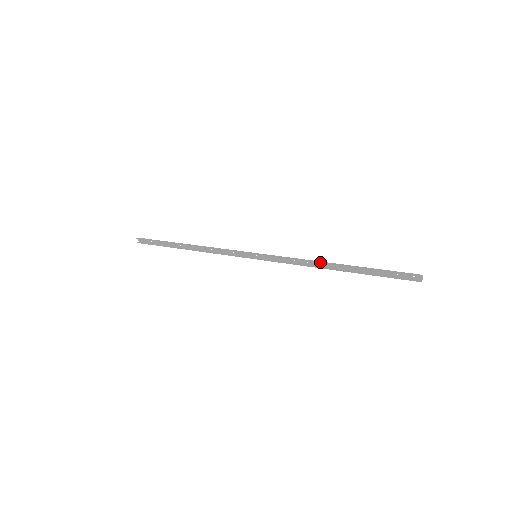
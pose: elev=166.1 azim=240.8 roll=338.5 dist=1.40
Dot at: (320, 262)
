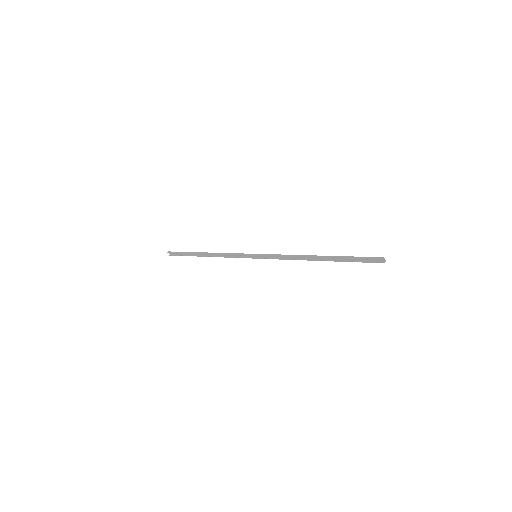
Dot at: (304, 256)
